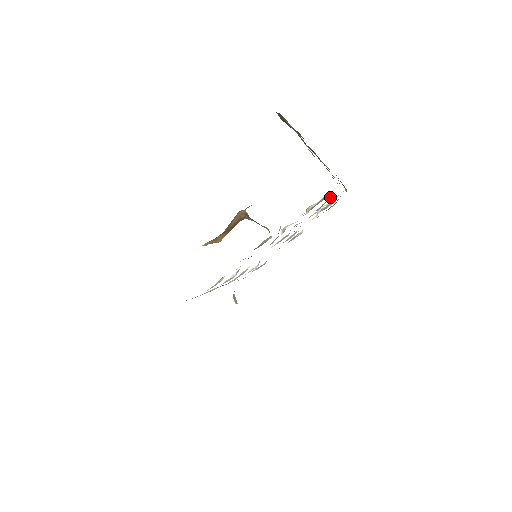
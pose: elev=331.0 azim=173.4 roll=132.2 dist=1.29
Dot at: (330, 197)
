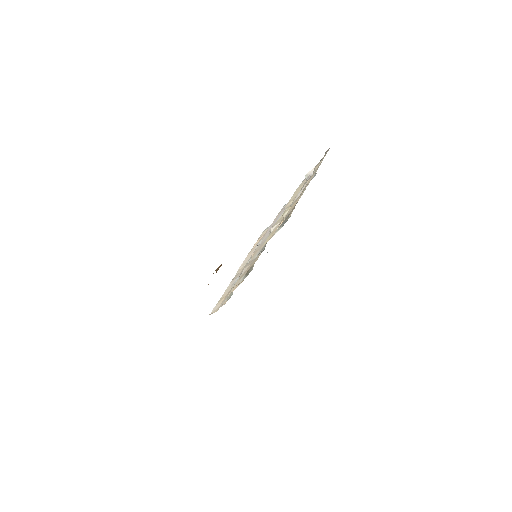
Dot at: occluded
